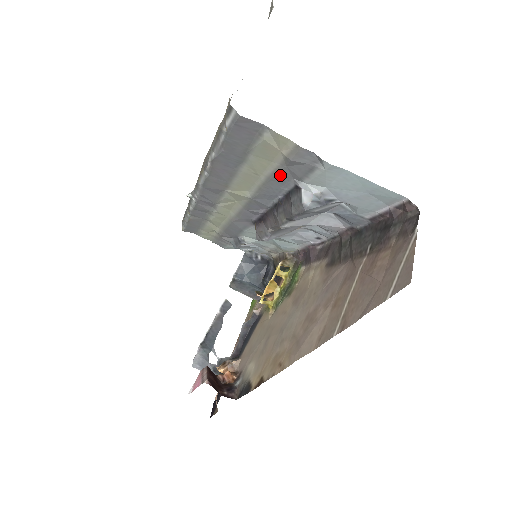
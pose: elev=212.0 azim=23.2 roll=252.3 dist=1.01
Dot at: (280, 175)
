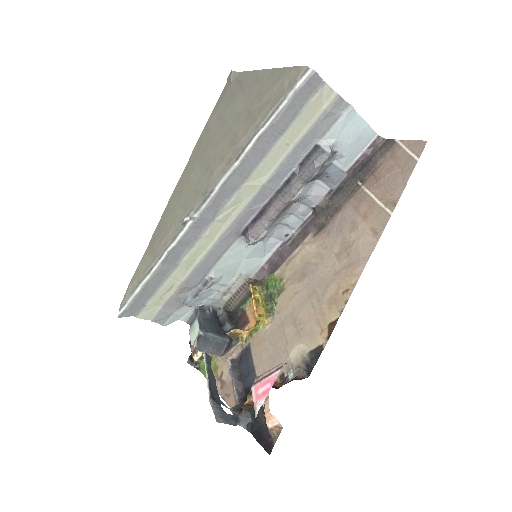
Dot at: (308, 137)
